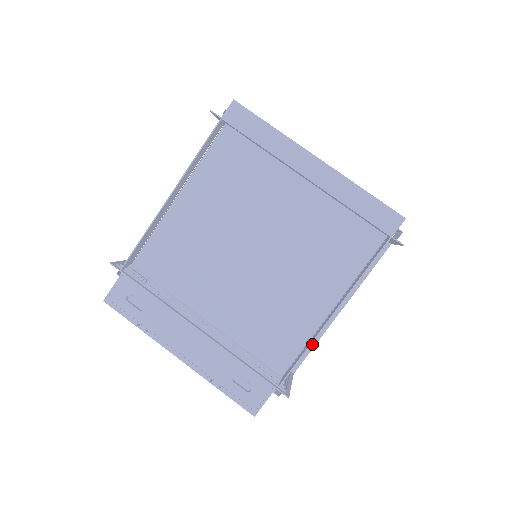
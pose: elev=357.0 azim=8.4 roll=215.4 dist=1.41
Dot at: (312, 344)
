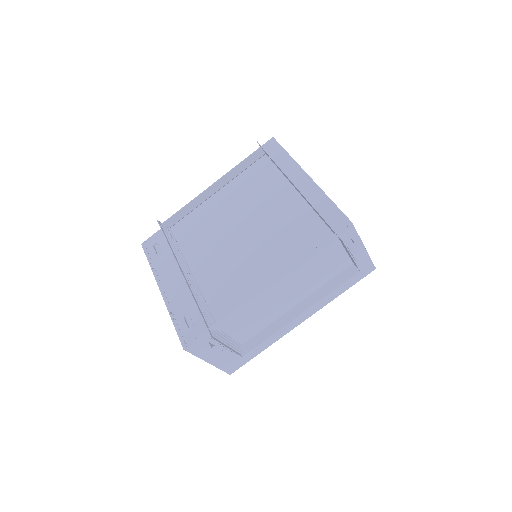
Dot at: (266, 336)
